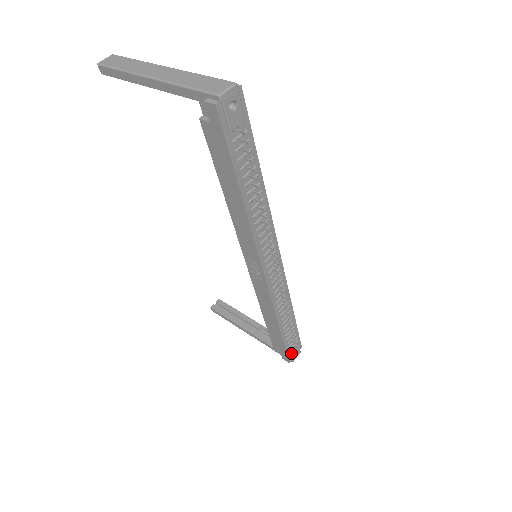
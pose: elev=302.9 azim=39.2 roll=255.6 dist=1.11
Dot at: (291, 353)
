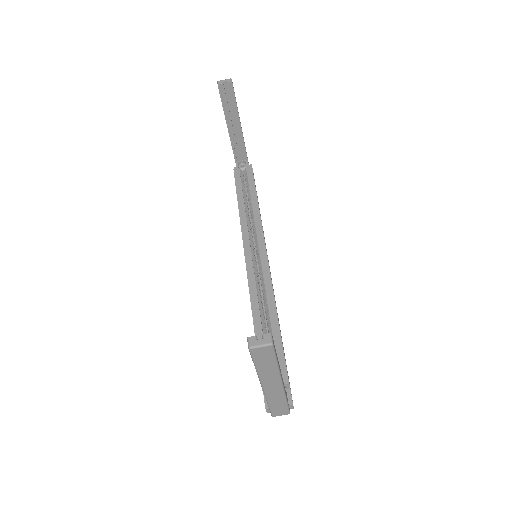
Dot at: occluded
